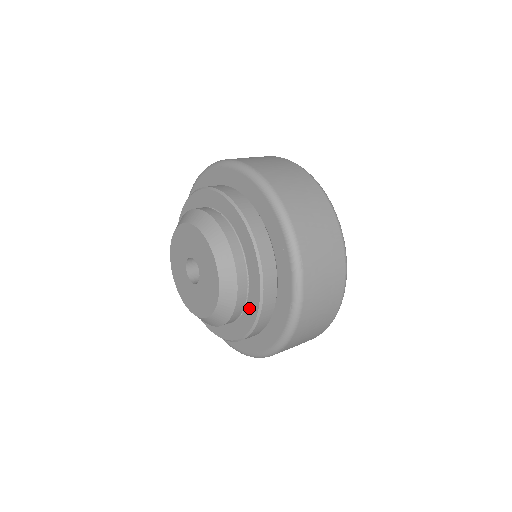
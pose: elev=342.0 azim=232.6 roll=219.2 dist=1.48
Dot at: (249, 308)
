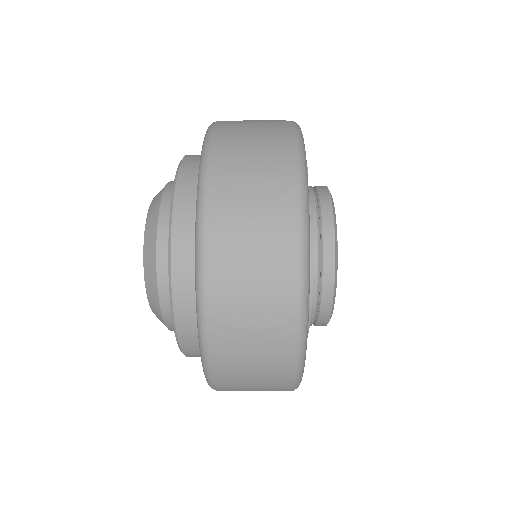
Dot at: occluded
